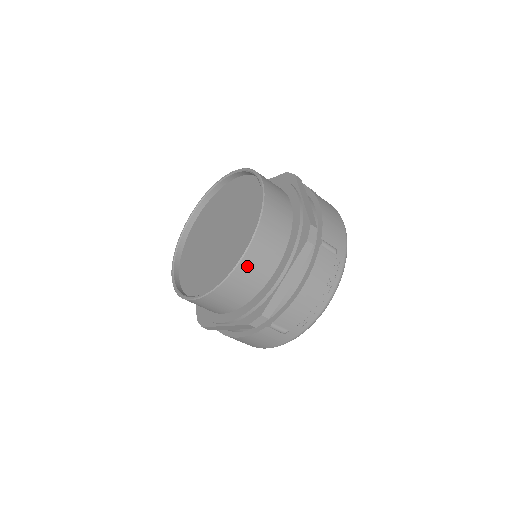
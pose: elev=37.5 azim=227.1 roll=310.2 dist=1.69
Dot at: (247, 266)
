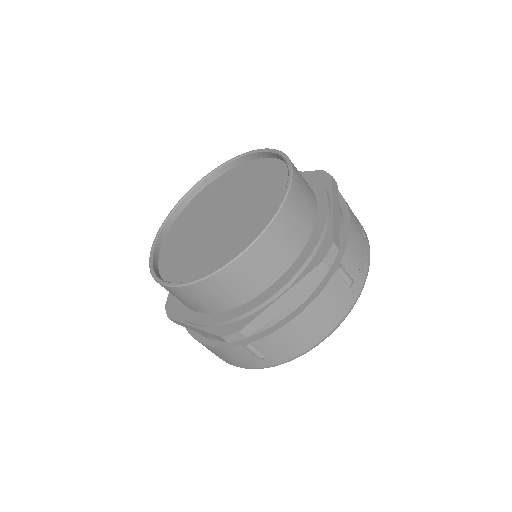
Dot at: (297, 190)
